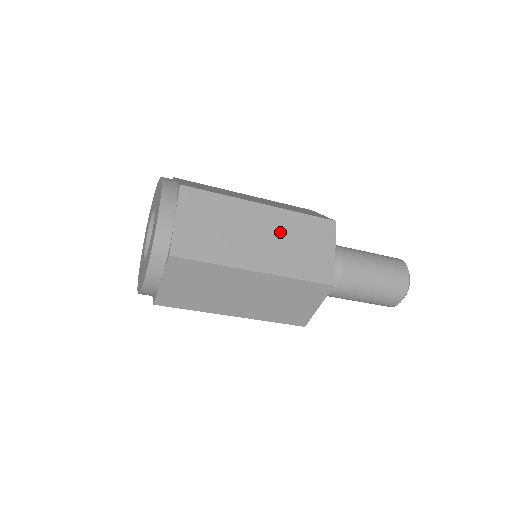
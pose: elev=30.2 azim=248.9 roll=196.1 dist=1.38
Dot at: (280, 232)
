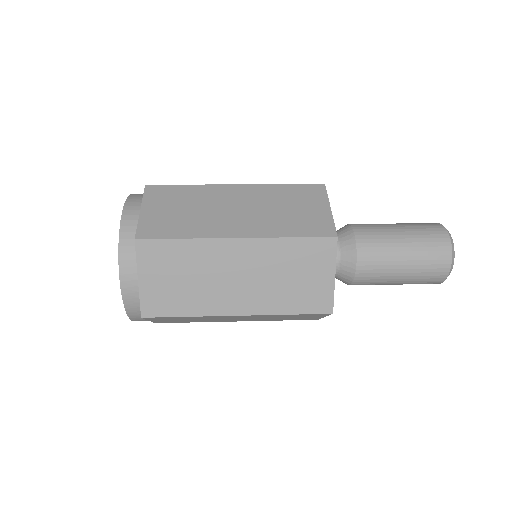
Dot at: occluded
